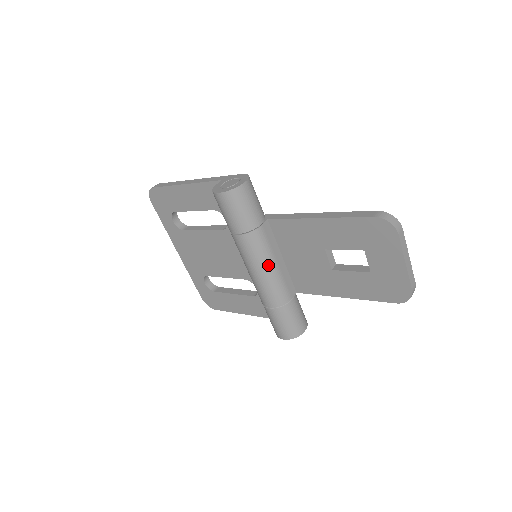
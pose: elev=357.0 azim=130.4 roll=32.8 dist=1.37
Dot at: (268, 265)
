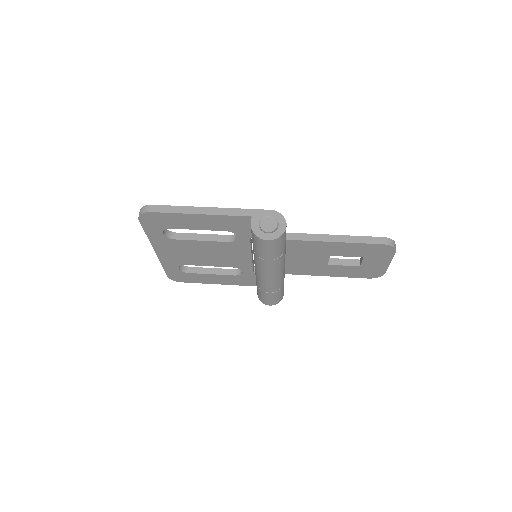
Dot at: (282, 271)
